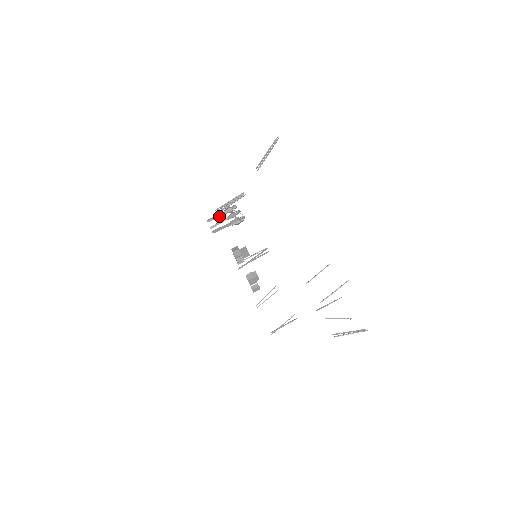
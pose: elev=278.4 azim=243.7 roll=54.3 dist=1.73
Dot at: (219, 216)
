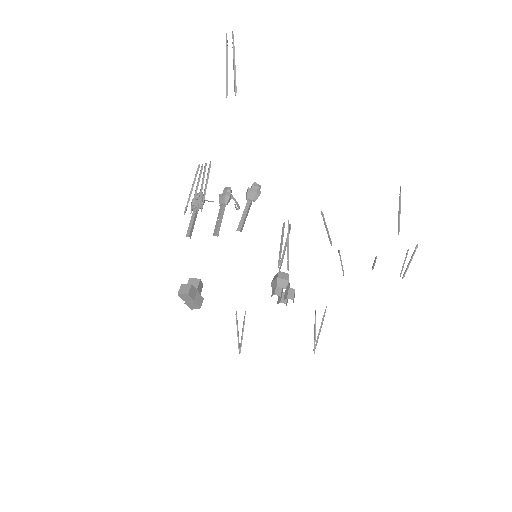
Dot at: (194, 220)
